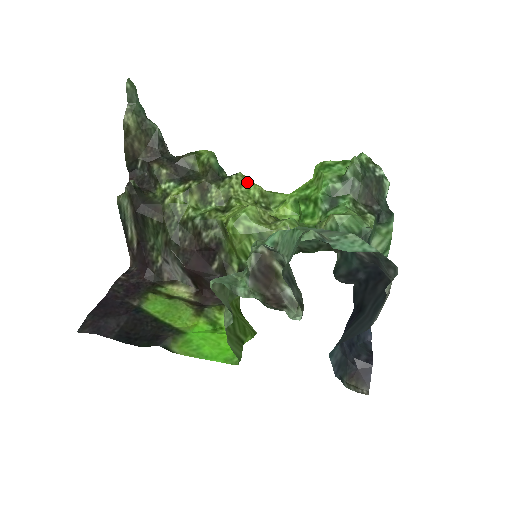
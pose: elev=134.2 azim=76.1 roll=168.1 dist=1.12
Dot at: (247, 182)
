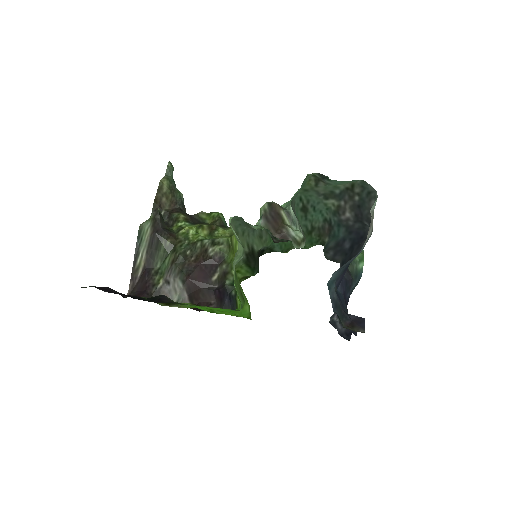
Dot at: occluded
